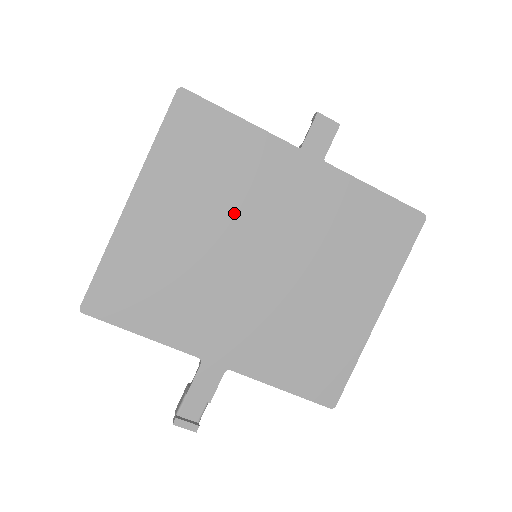
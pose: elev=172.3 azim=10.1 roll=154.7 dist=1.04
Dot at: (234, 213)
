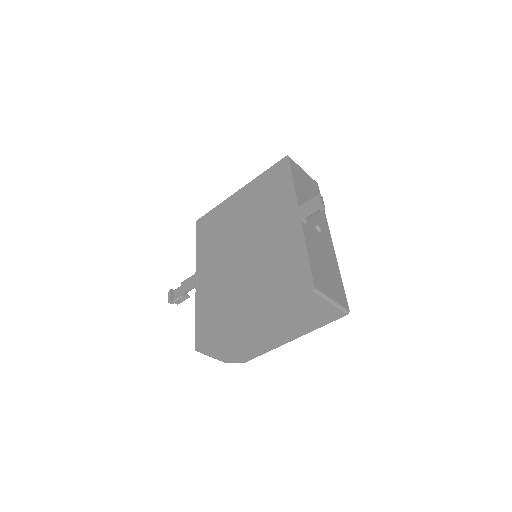
Dot at: (256, 219)
